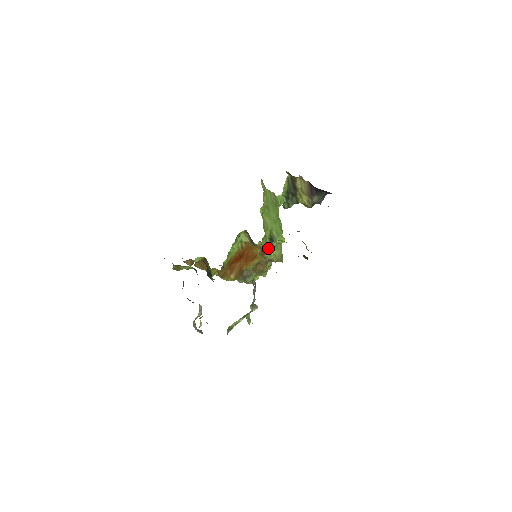
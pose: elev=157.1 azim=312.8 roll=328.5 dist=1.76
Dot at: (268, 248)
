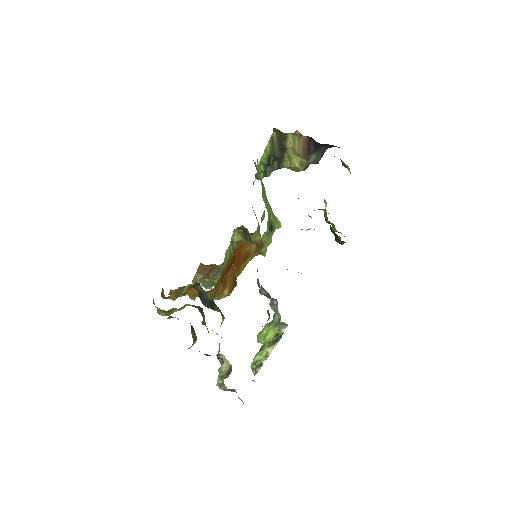
Dot at: (266, 240)
